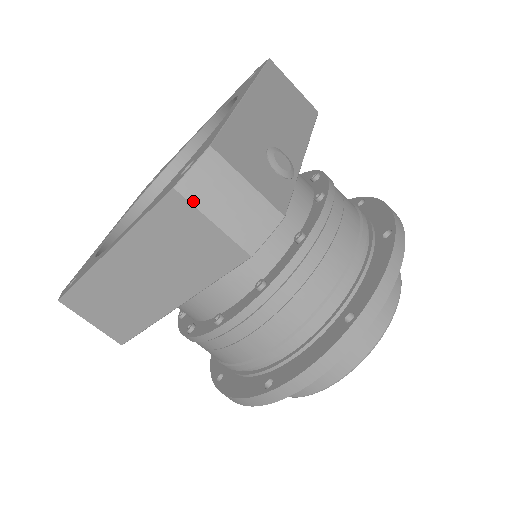
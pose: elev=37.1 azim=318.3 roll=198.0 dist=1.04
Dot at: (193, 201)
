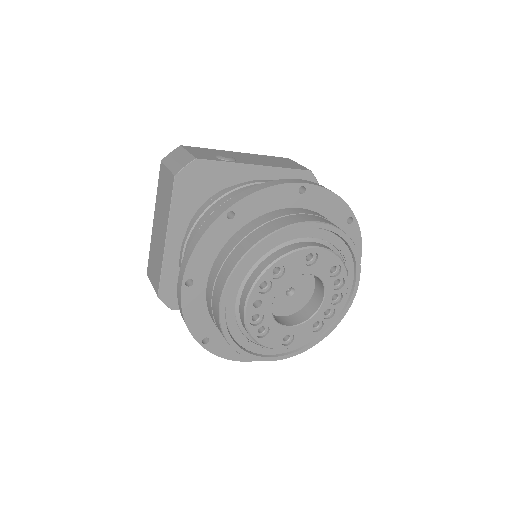
Dot at: (165, 163)
